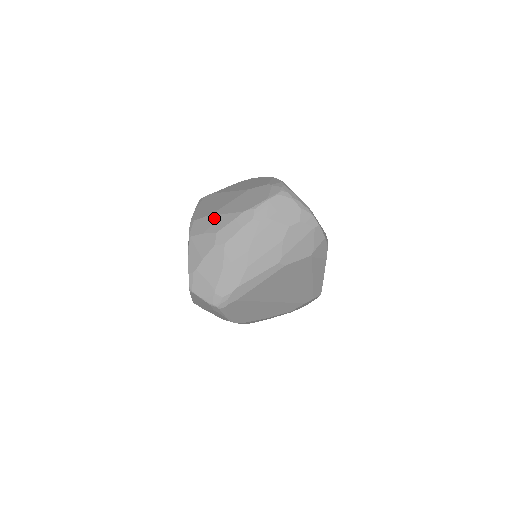
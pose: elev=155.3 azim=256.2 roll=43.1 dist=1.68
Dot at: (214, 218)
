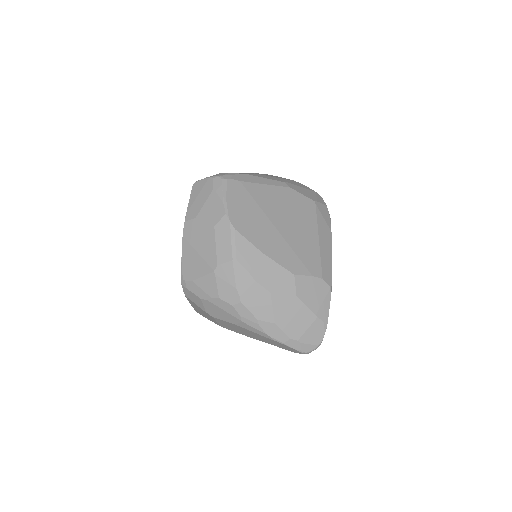
Dot at: occluded
